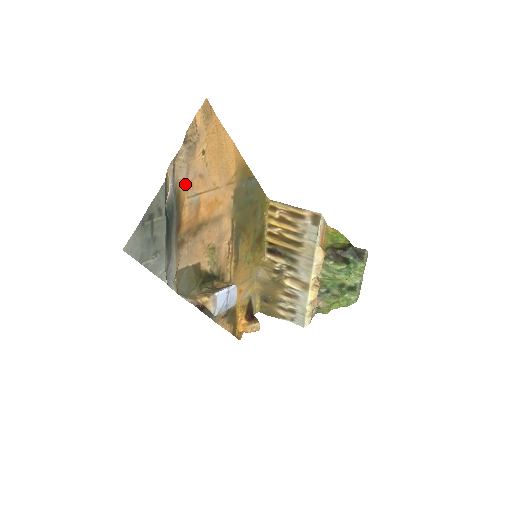
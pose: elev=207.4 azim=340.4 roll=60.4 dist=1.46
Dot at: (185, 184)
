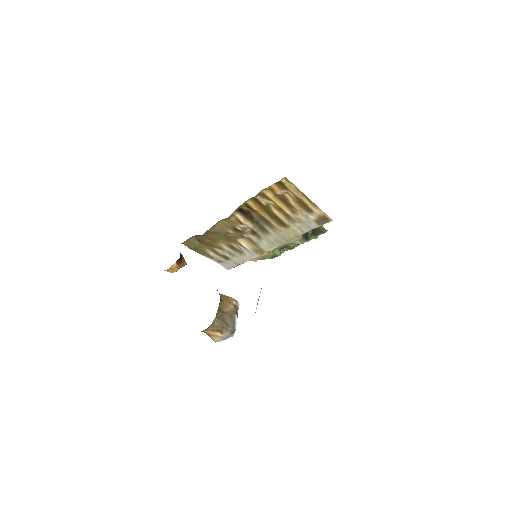
Dot at: occluded
